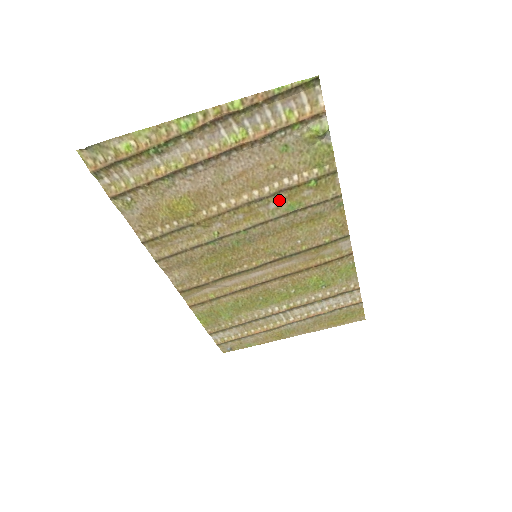
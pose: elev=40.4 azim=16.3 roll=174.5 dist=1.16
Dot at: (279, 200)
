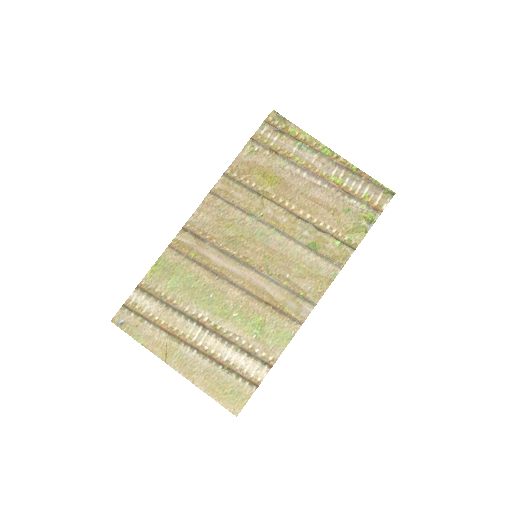
Dot at: (313, 234)
